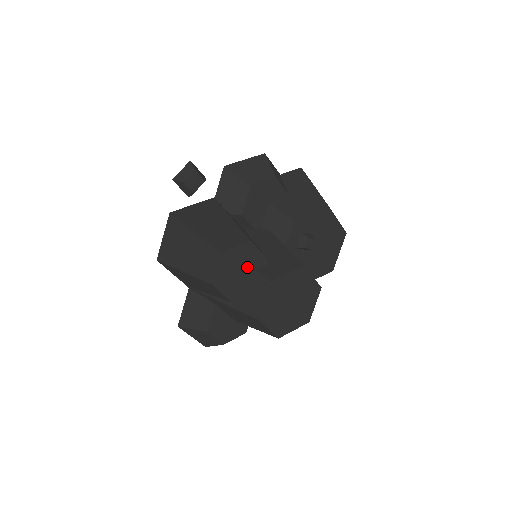
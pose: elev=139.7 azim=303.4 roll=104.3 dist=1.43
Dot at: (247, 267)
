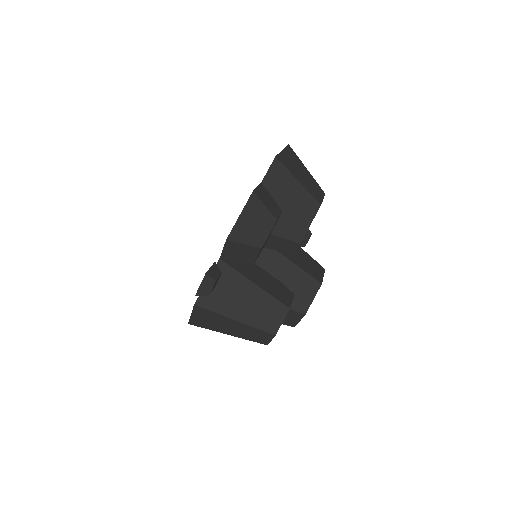
Dot at: occluded
